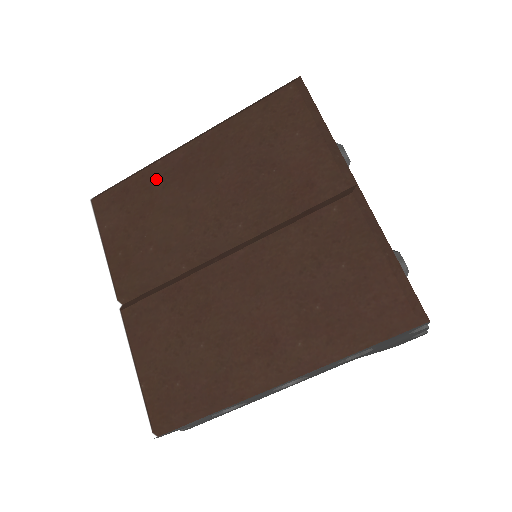
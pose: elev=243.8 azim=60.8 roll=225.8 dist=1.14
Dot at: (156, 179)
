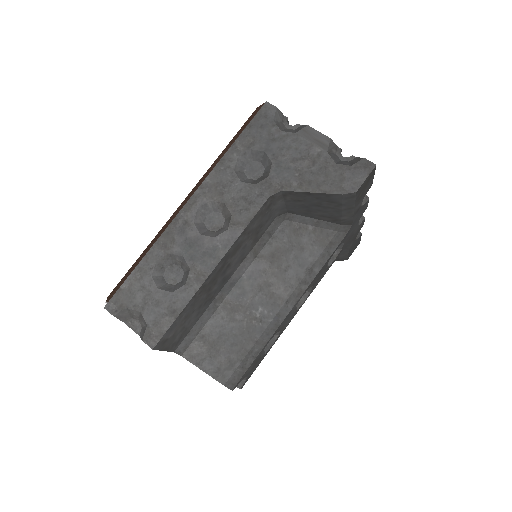
Dot at: occluded
